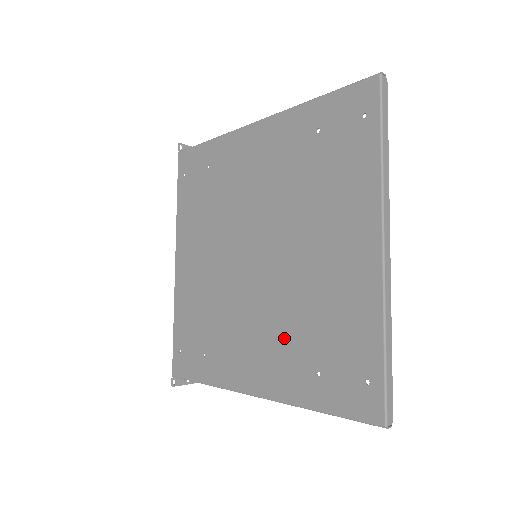
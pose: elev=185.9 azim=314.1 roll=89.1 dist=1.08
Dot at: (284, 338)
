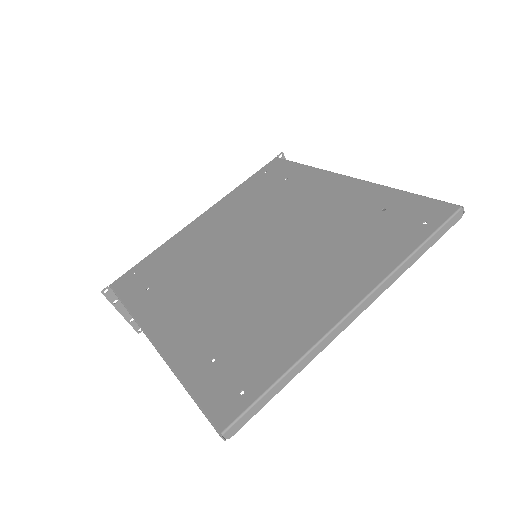
Dot at: (216, 318)
